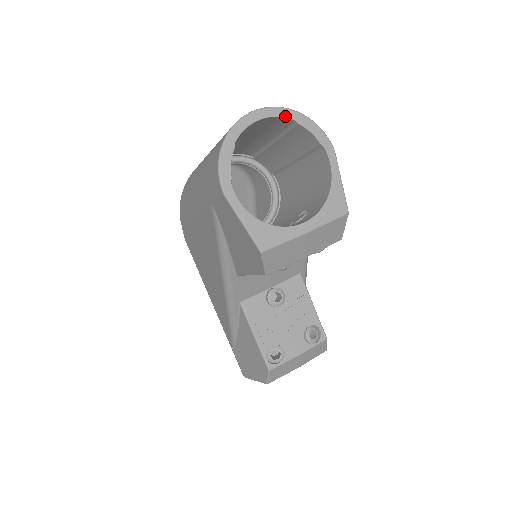
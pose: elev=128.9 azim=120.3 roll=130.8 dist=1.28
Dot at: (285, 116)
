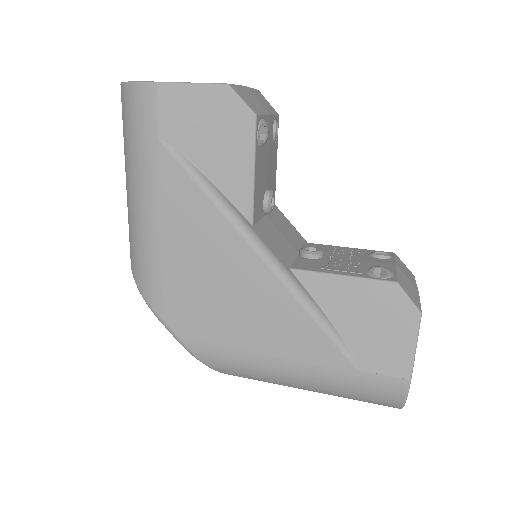
Dot at: occluded
